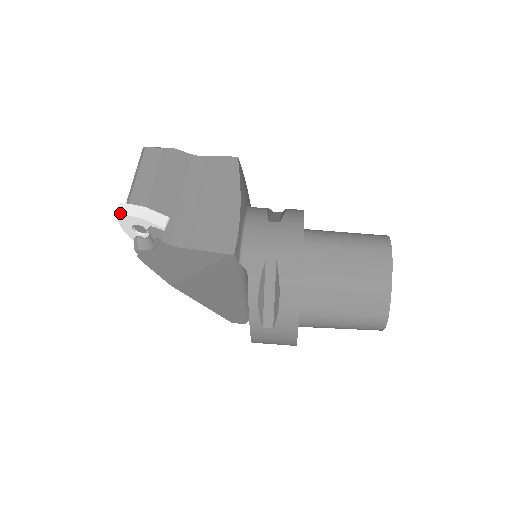
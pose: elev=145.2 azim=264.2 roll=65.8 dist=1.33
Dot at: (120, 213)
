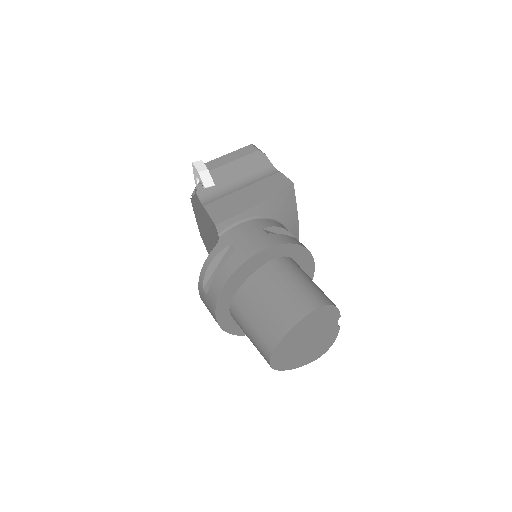
Dot at: (194, 164)
